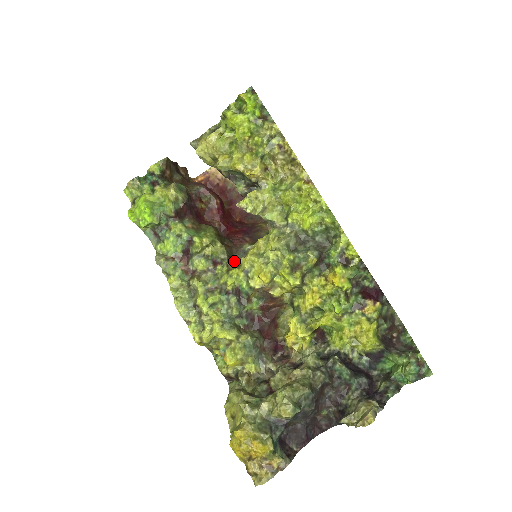
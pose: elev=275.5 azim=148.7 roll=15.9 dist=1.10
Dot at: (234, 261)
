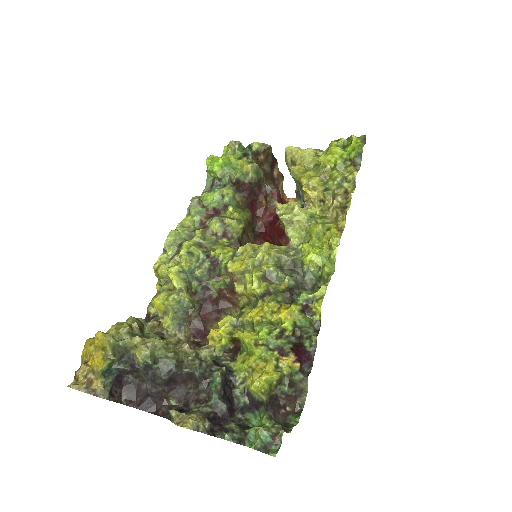
Dot at: (239, 246)
